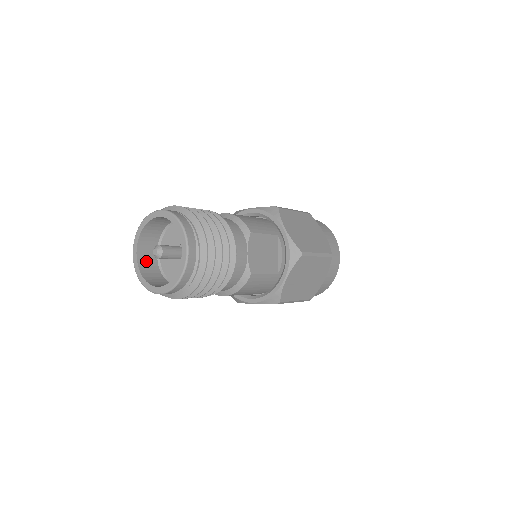
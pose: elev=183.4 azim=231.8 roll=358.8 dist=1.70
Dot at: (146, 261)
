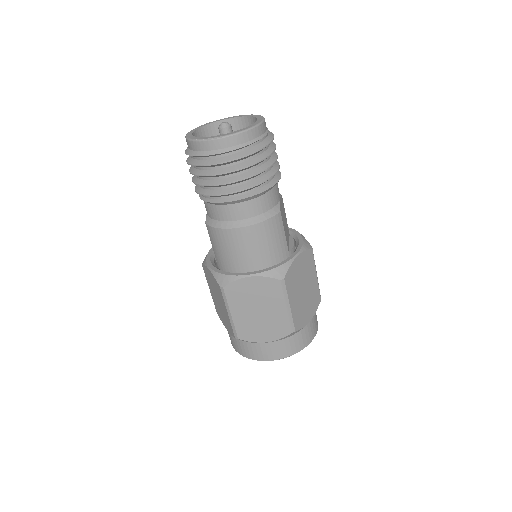
Dot at: occluded
